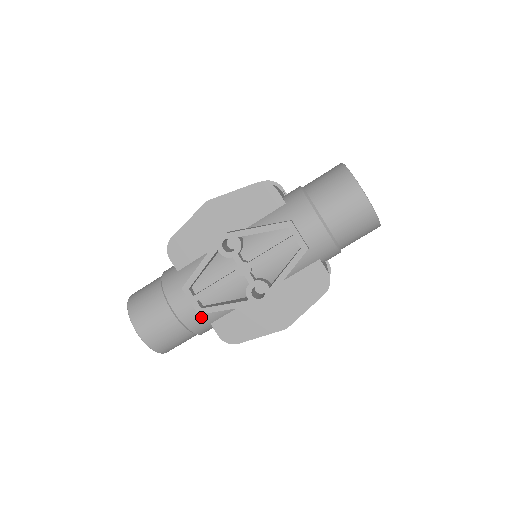
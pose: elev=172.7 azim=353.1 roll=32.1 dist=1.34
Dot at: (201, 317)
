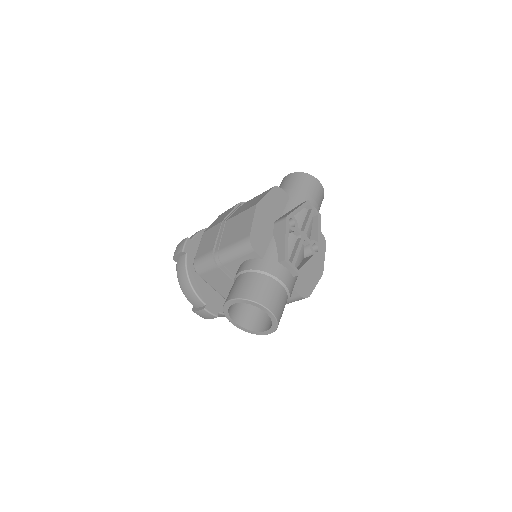
Dot at: (293, 282)
